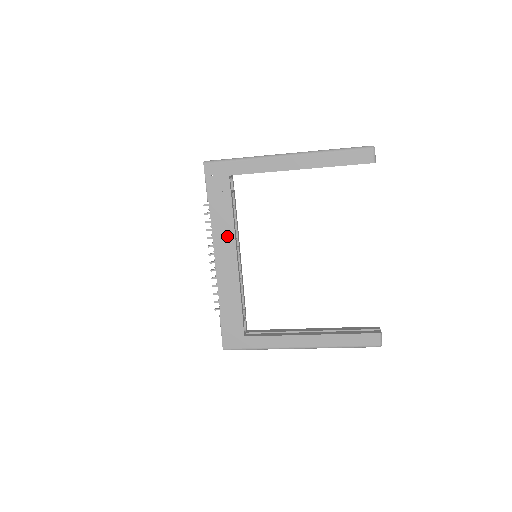
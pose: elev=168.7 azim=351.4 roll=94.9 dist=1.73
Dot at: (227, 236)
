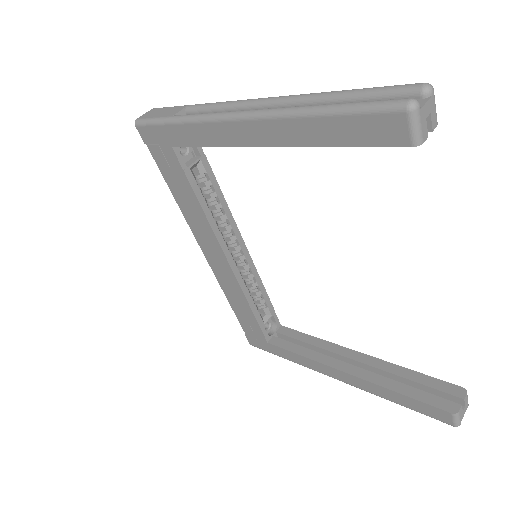
Dot at: (205, 230)
